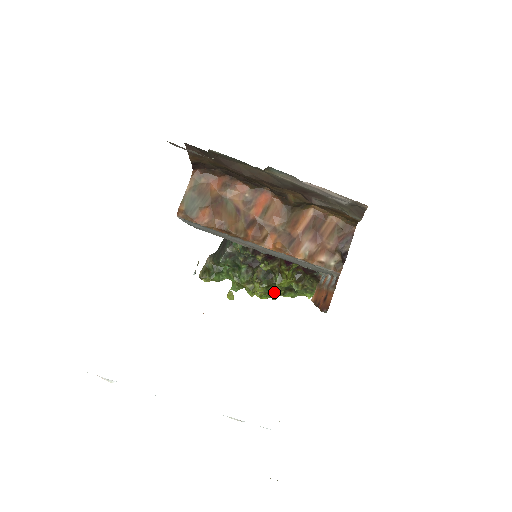
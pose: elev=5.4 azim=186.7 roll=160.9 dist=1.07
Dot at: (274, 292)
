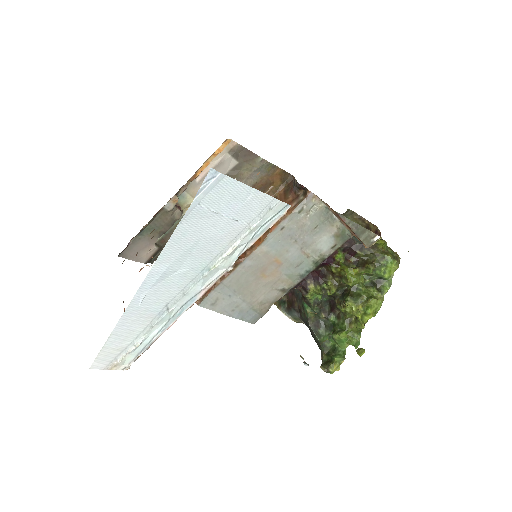
Dot at: (363, 295)
